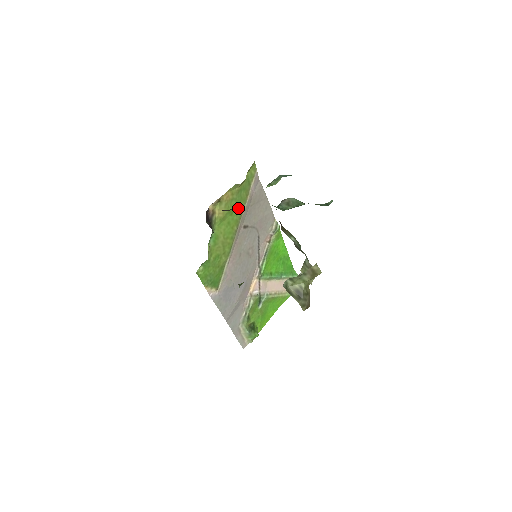
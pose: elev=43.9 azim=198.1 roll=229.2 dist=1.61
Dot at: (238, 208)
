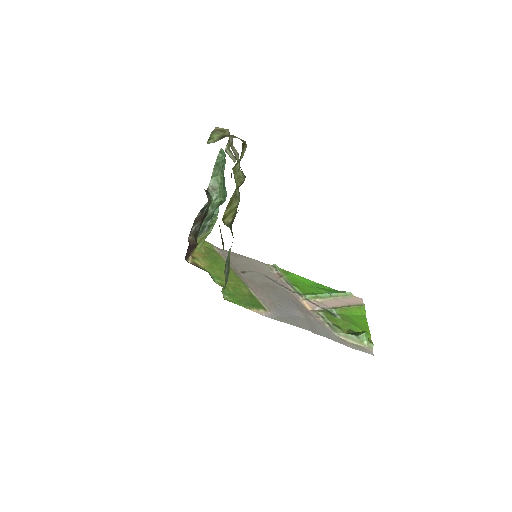
Dot at: (219, 262)
